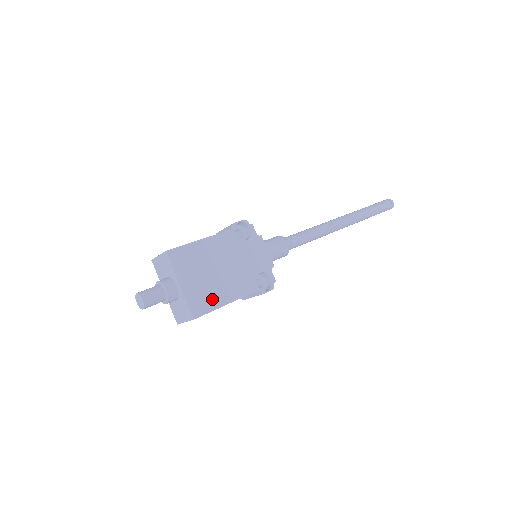
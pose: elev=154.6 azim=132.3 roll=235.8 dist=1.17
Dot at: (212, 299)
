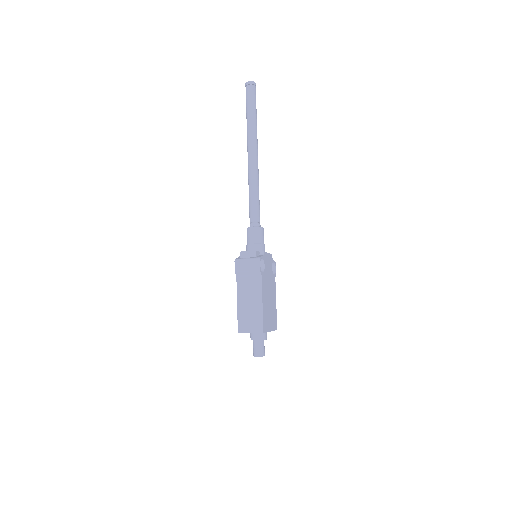
Dot at: (275, 313)
